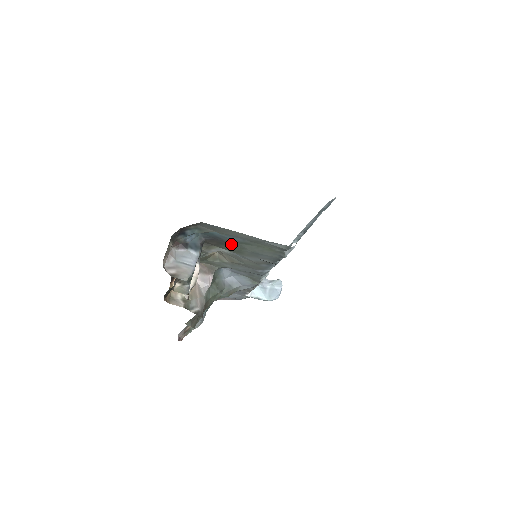
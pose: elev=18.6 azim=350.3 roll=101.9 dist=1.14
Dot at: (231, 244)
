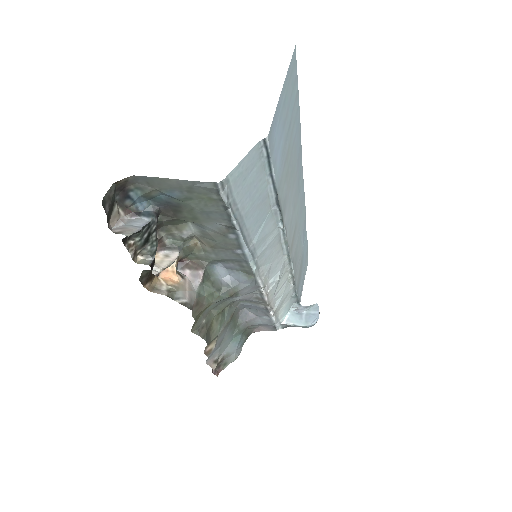
Dot at: (181, 207)
